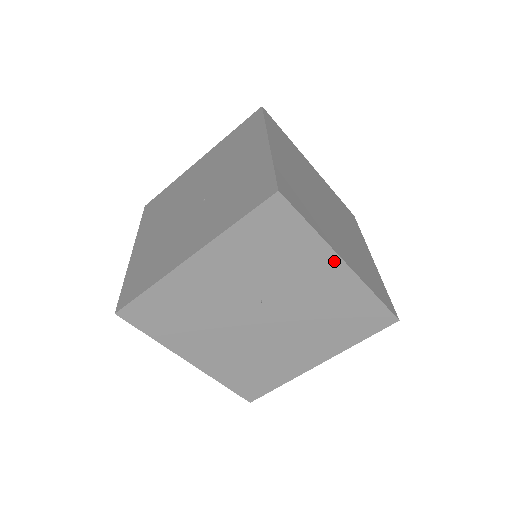
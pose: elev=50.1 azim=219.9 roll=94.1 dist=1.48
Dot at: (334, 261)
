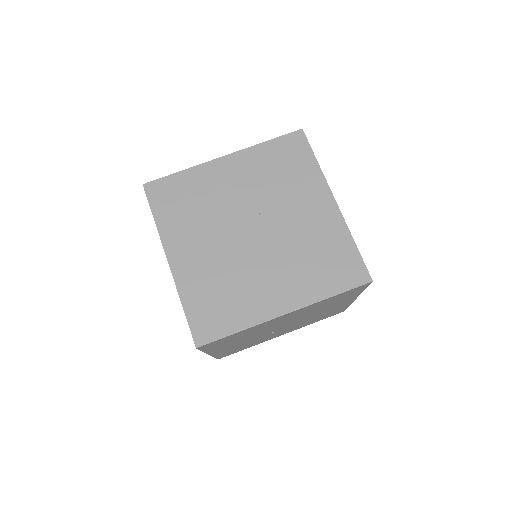
Dot at: (327, 195)
